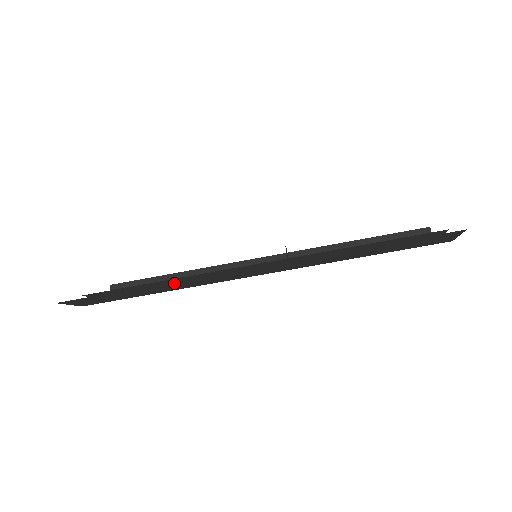
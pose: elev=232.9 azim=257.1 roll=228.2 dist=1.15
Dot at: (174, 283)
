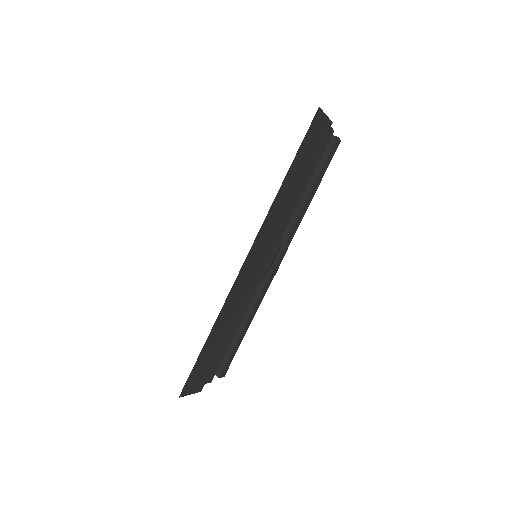
Dot at: (223, 314)
